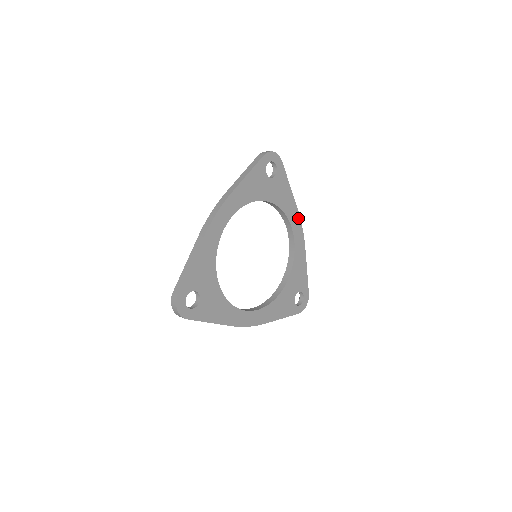
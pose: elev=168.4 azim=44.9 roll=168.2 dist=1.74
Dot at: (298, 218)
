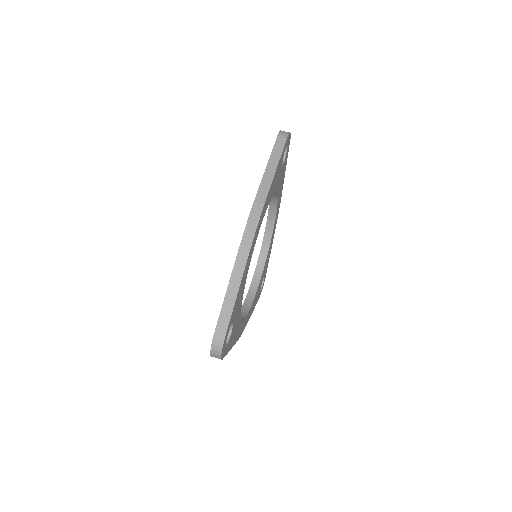
Dot at: (280, 201)
